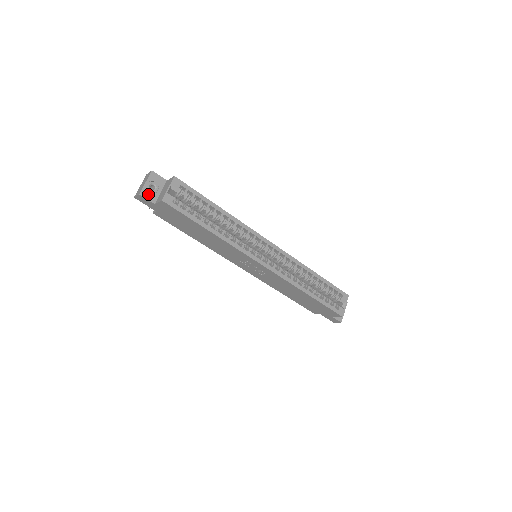
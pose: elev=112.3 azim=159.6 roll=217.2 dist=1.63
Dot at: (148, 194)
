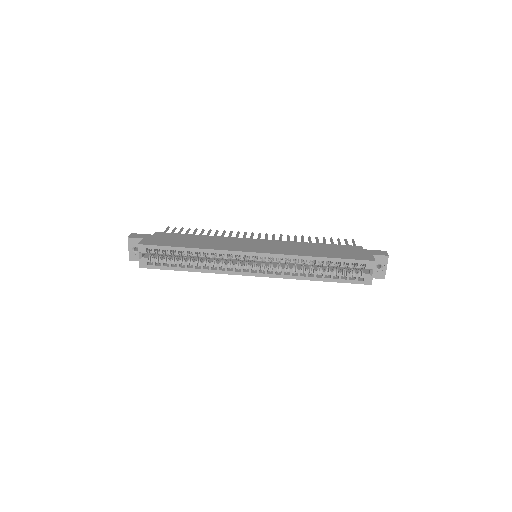
Dot at: (135, 257)
